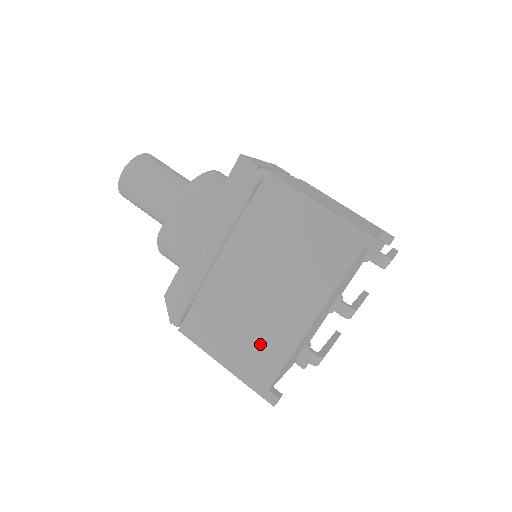
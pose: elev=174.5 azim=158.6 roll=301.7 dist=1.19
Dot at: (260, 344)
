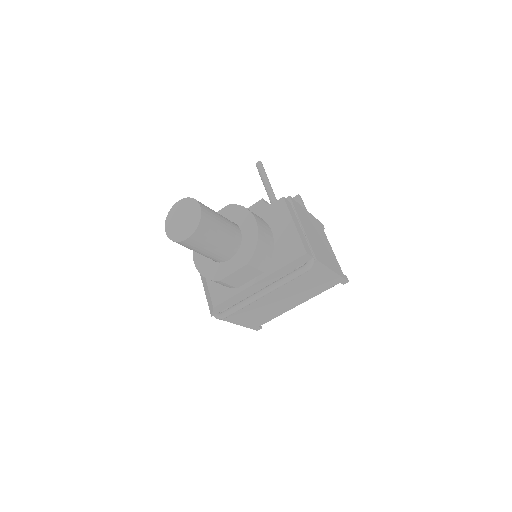
Dot at: (265, 315)
